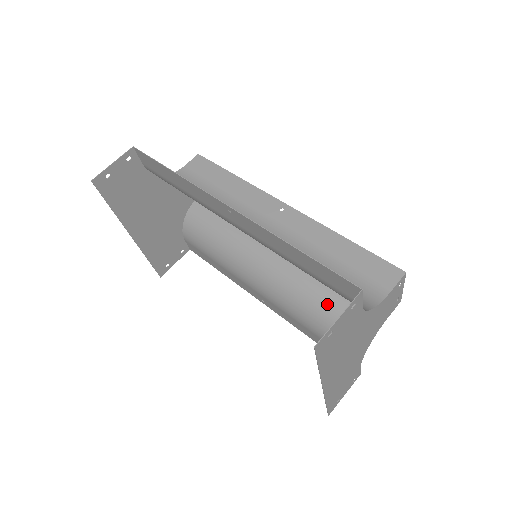
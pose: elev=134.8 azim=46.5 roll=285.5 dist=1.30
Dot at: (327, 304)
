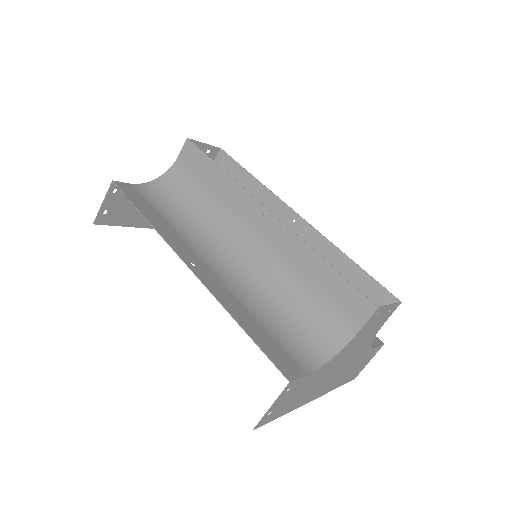
Dot at: occluded
